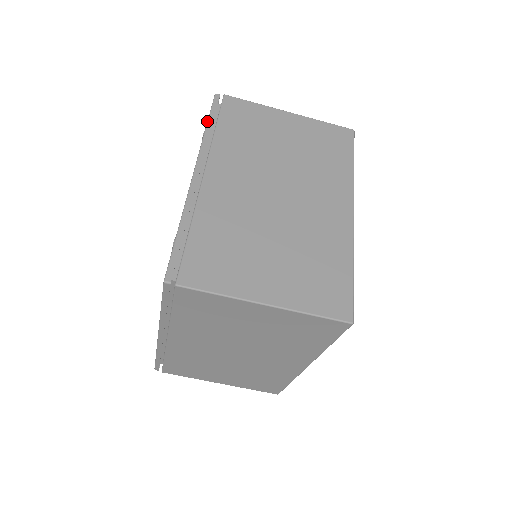
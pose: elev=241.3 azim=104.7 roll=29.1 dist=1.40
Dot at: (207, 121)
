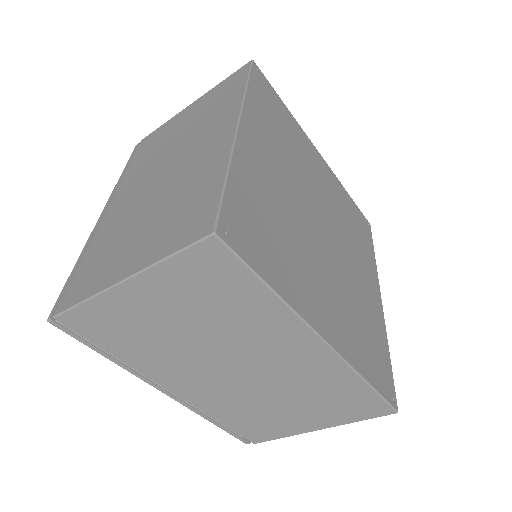
Dot at: (124, 169)
